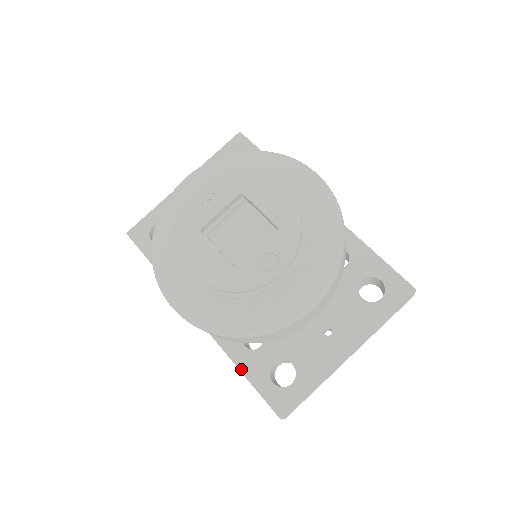
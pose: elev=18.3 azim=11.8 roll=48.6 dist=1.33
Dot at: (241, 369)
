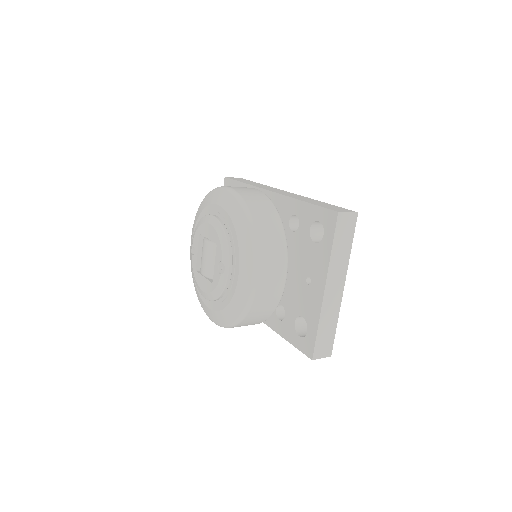
Dot at: (283, 337)
